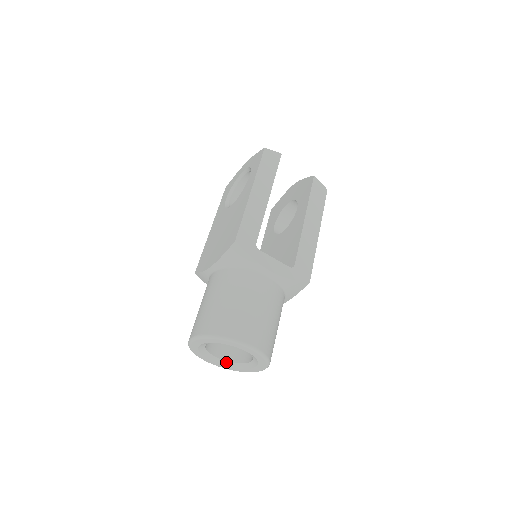
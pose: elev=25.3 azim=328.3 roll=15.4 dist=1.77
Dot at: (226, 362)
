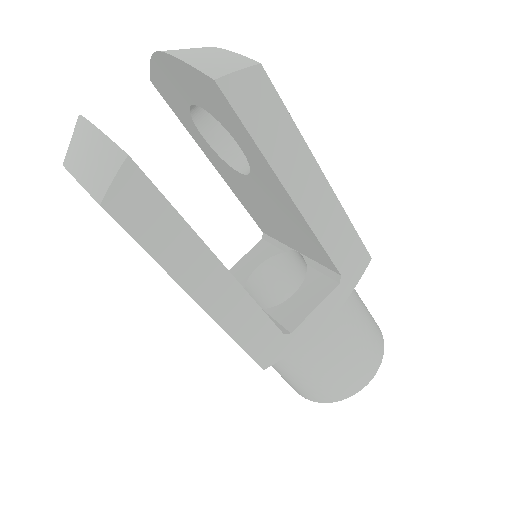
Dot at: occluded
